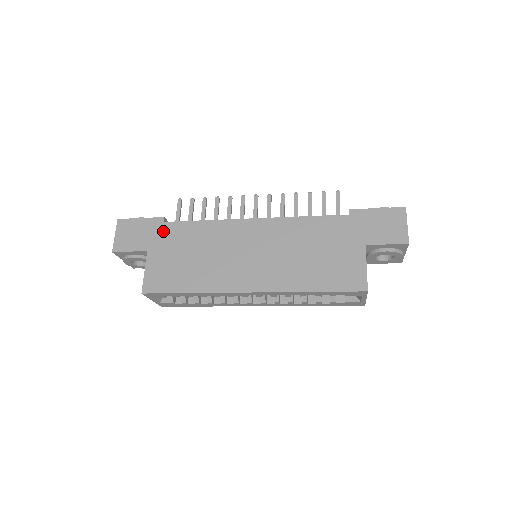
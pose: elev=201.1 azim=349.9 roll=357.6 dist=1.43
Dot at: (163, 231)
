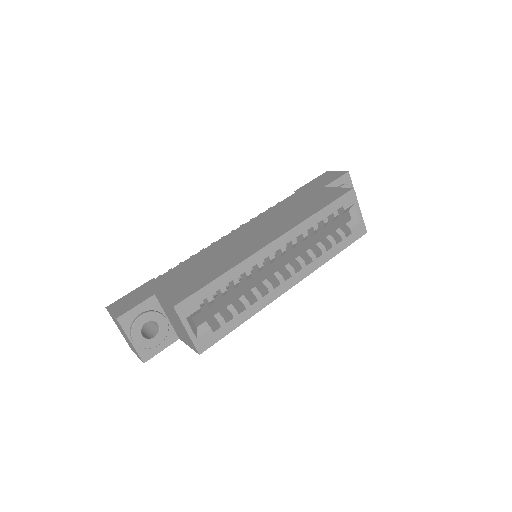
Dot at: (160, 281)
